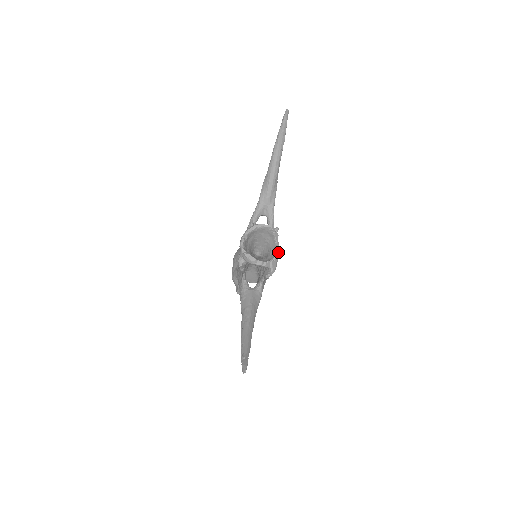
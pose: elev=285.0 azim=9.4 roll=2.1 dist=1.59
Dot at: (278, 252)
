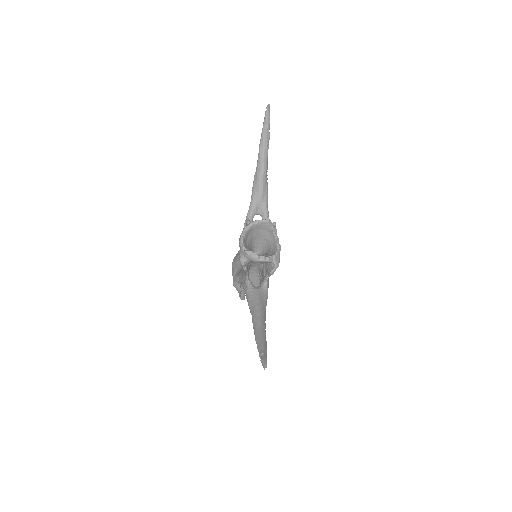
Dot at: (279, 246)
